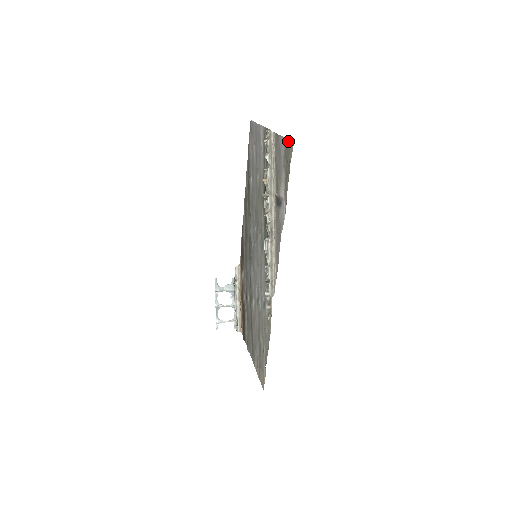
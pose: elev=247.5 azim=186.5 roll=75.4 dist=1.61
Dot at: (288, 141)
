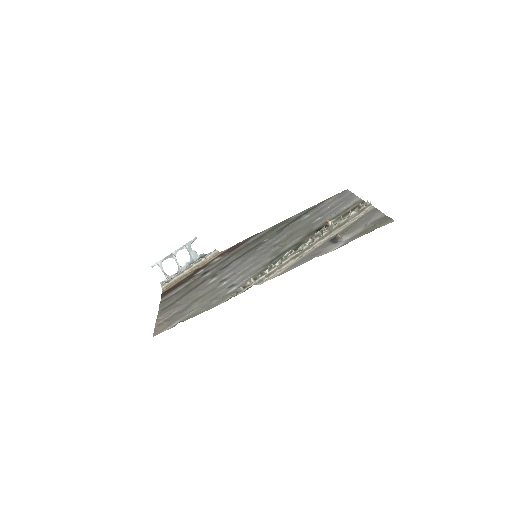
Dot at: (388, 217)
